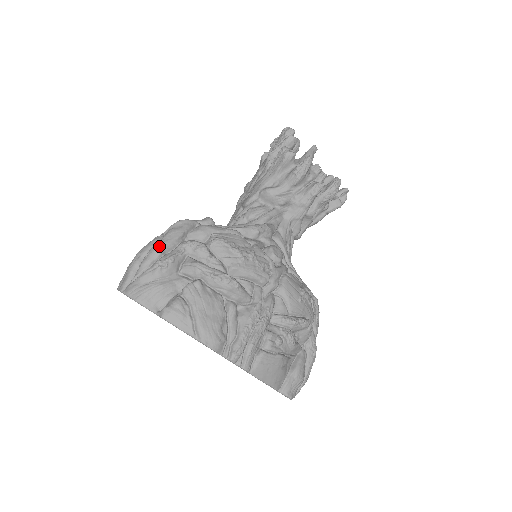
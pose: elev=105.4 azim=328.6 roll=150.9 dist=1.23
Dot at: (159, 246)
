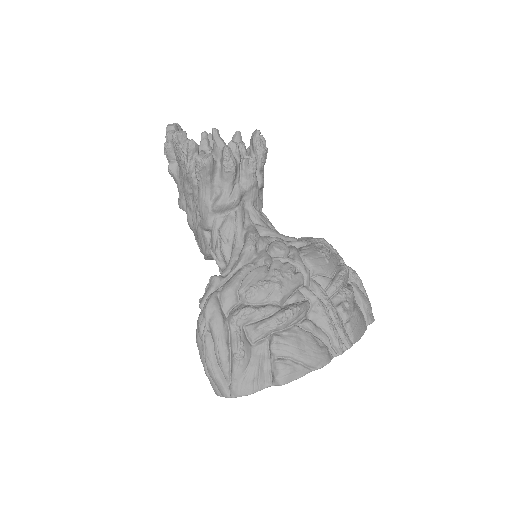
Dot at: (220, 344)
